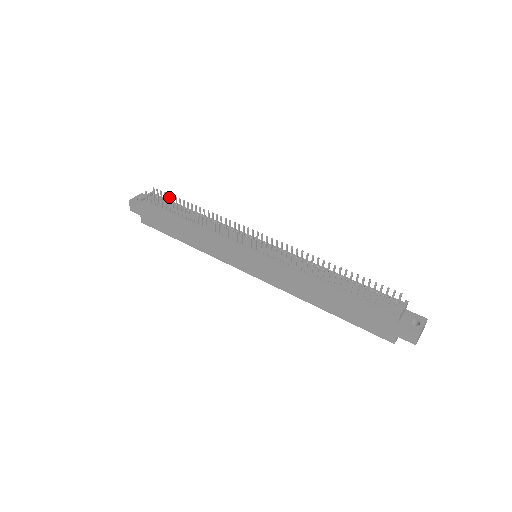
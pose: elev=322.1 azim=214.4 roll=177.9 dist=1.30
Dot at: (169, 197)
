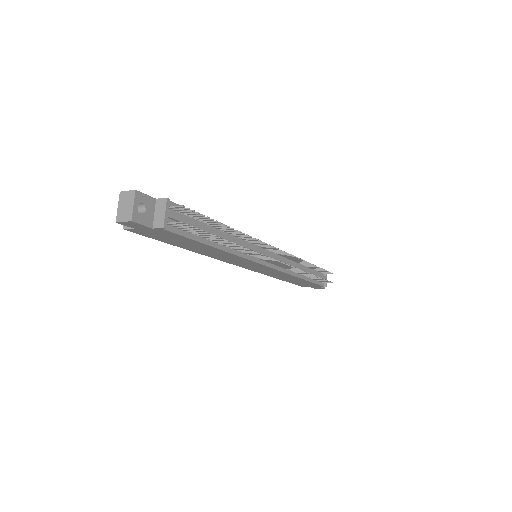
Dot at: (199, 215)
